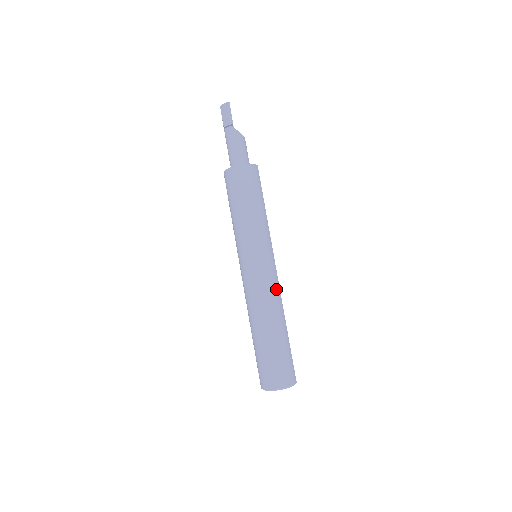
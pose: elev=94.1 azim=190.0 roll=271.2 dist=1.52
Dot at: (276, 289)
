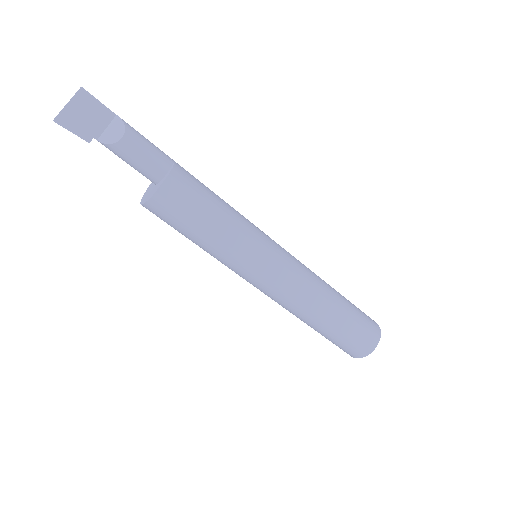
Dot at: (287, 300)
